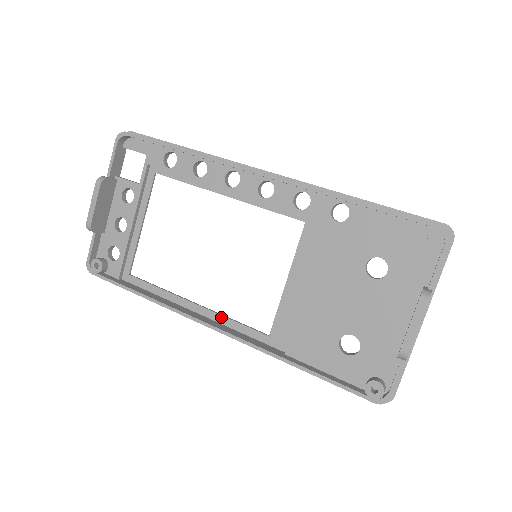
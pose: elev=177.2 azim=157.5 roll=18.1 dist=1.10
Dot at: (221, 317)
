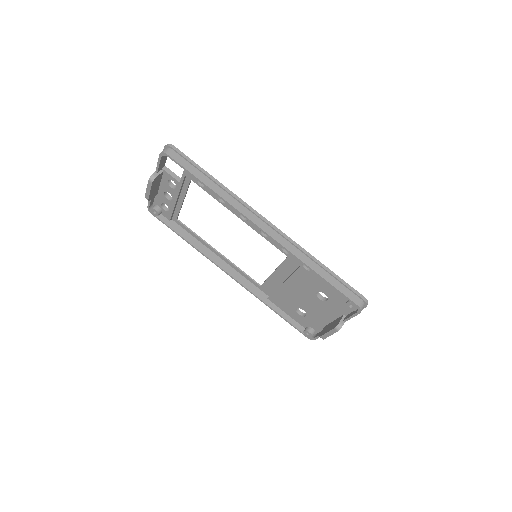
Dot at: (234, 266)
